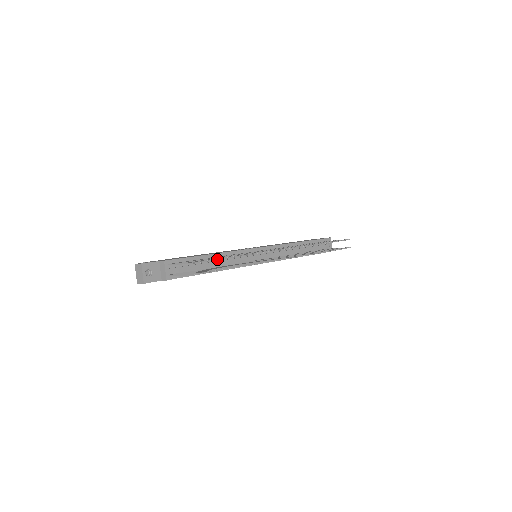
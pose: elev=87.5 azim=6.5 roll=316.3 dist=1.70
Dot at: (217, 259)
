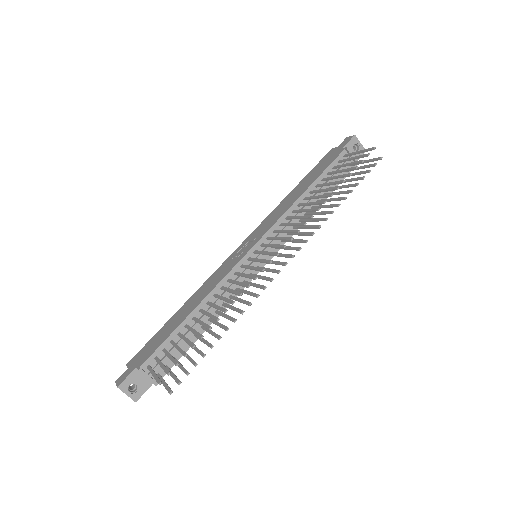
Dot at: occluded
